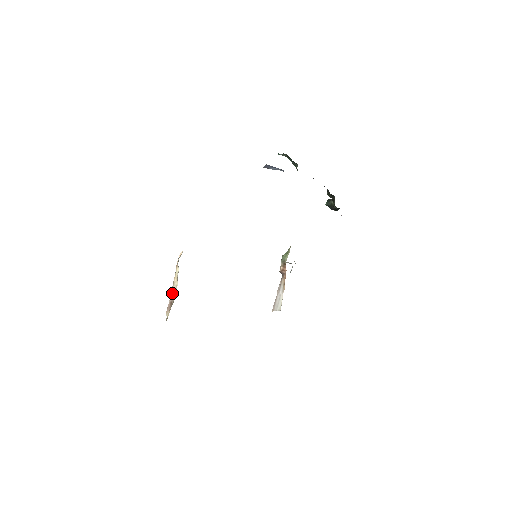
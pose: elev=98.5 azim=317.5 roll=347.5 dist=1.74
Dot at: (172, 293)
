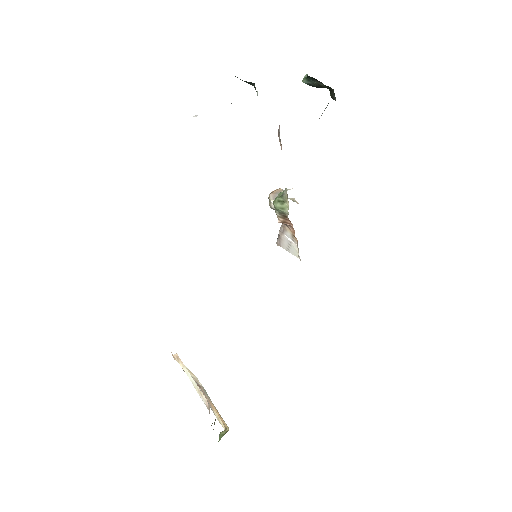
Dot at: occluded
